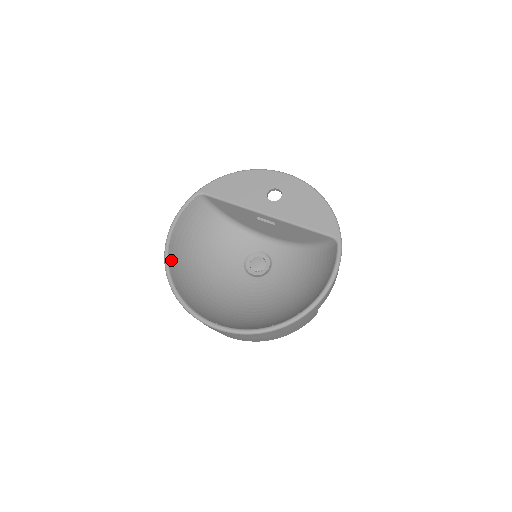
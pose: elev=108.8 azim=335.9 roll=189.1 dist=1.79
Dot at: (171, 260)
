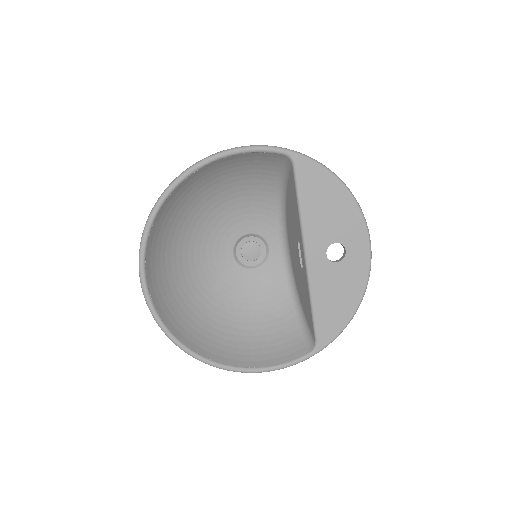
Dot at: (185, 182)
